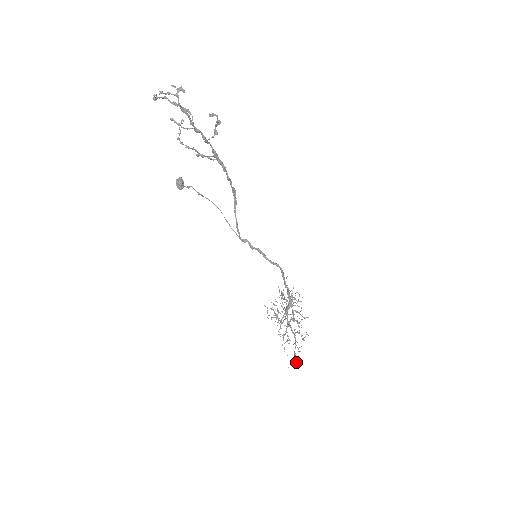
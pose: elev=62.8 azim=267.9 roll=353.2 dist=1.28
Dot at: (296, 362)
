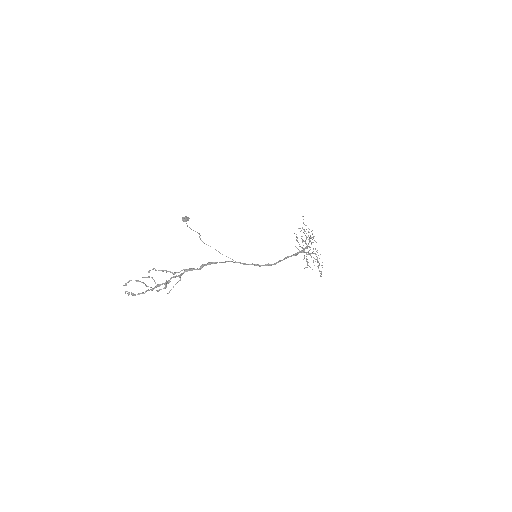
Dot at: occluded
